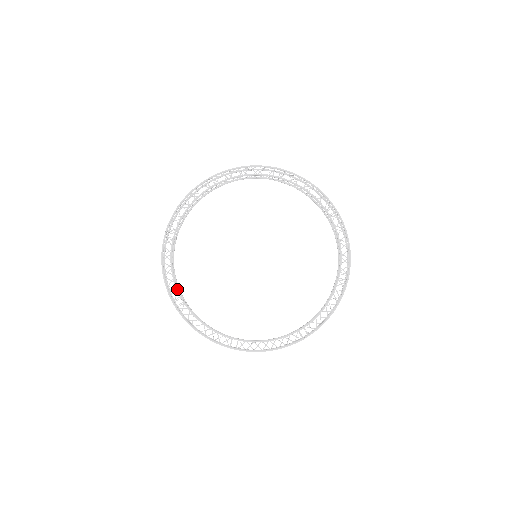
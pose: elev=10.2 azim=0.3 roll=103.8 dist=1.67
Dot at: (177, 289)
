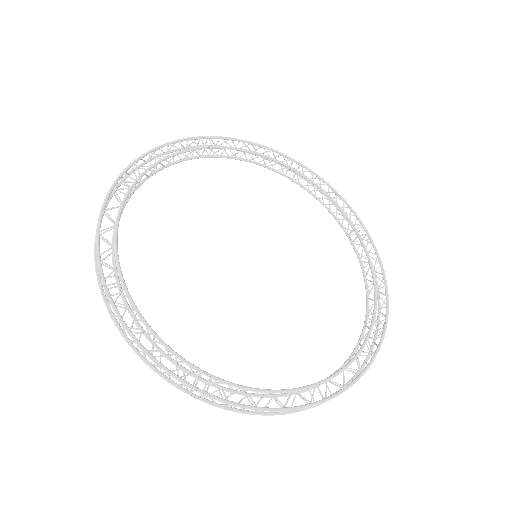
Dot at: (188, 363)
